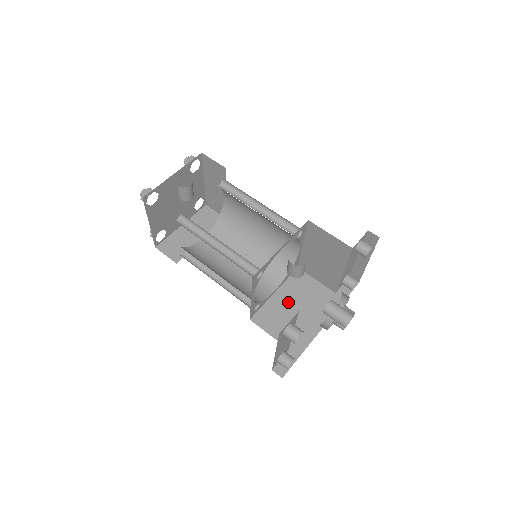
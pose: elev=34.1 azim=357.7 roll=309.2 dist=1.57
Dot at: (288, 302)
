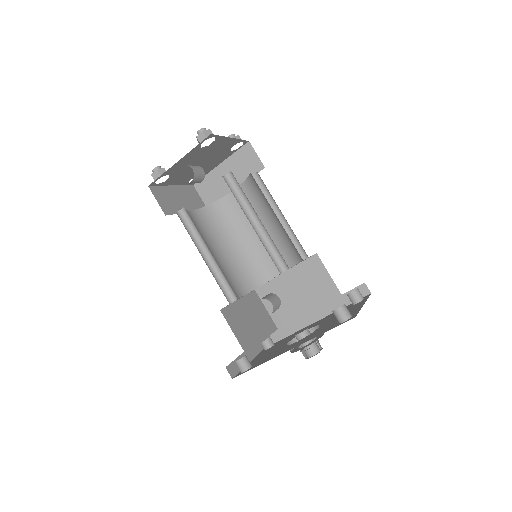
Dot at: (293, 286)
